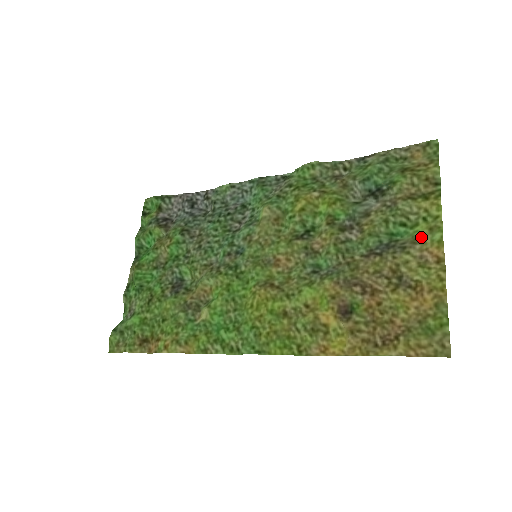
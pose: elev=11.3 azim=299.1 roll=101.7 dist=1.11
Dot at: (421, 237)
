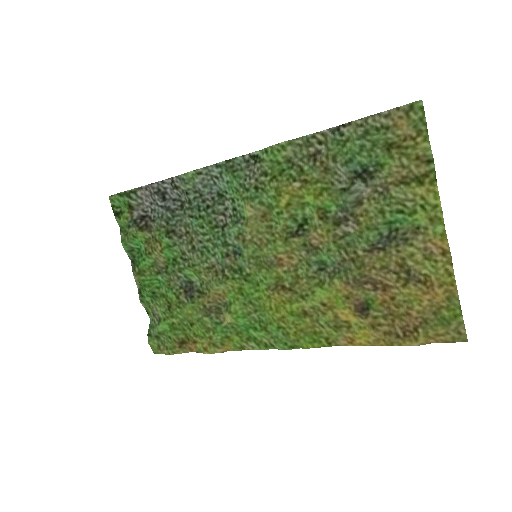
Dot at: (422, 227)
